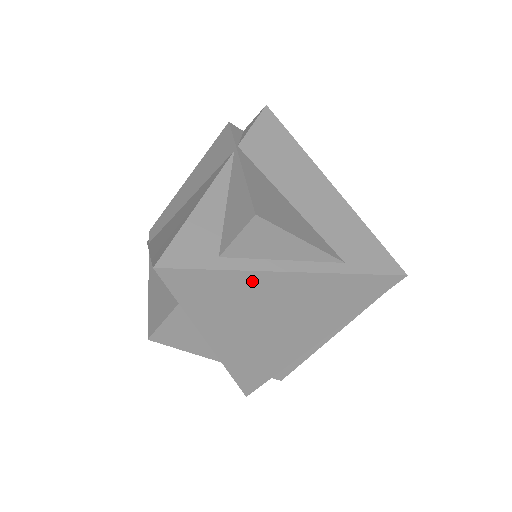
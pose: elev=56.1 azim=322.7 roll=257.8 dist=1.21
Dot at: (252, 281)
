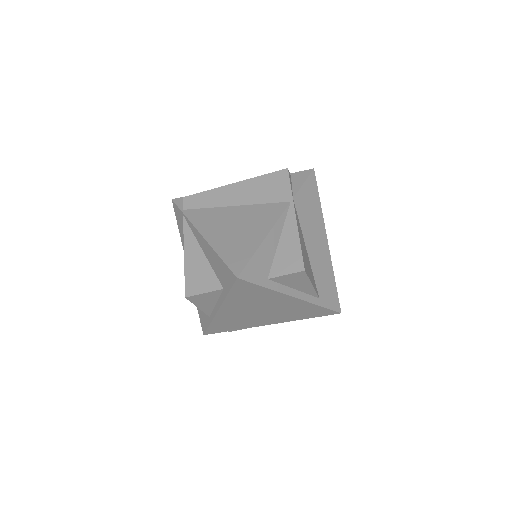
Dot at: (274, 296)
